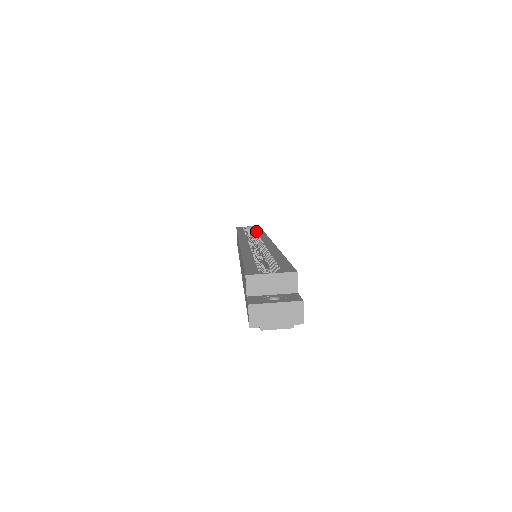
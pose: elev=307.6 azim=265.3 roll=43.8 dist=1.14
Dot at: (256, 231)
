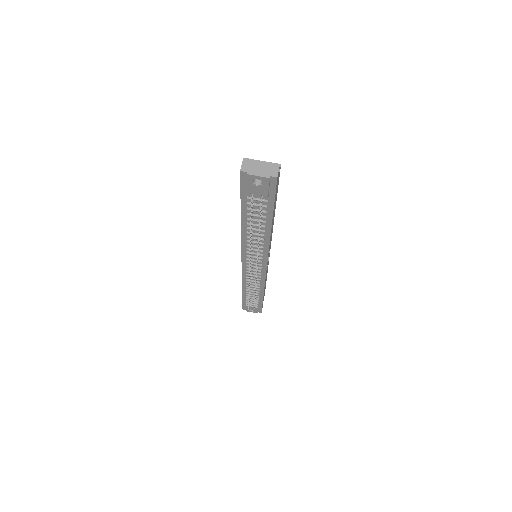
Dot at: occluded
